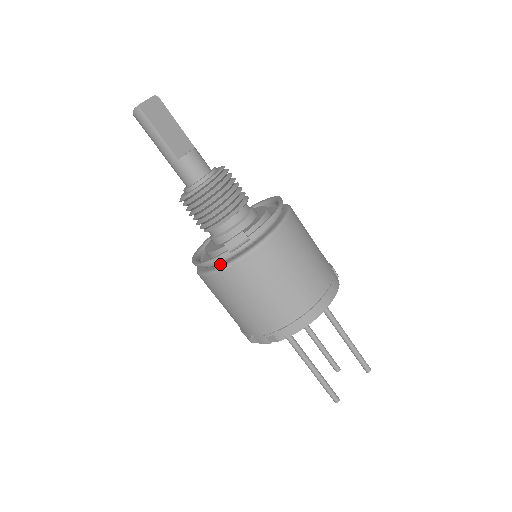
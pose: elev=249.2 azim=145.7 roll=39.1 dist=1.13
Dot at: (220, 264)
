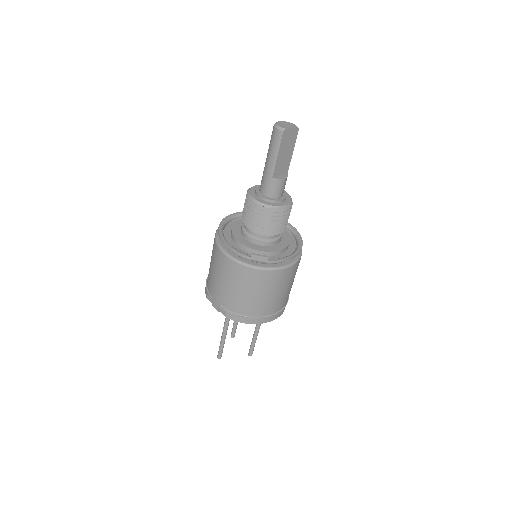
Dot at: (236, 255)
